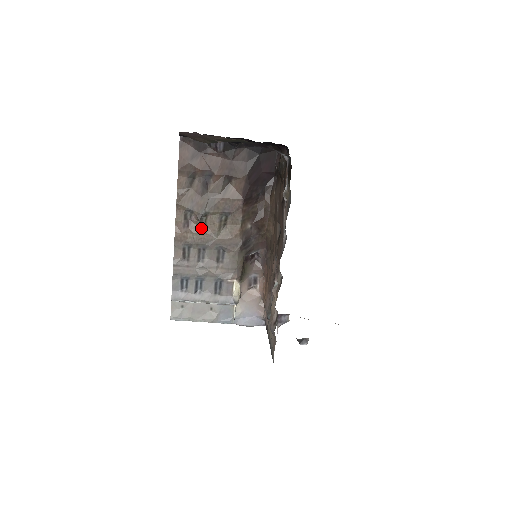
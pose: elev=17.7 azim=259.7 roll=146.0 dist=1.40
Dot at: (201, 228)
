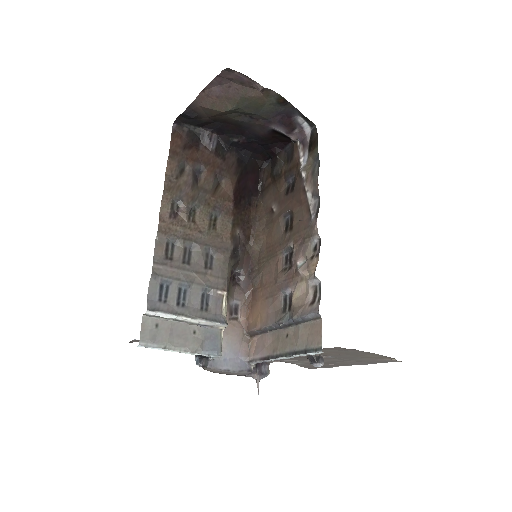
Dot at: (189, 223)
